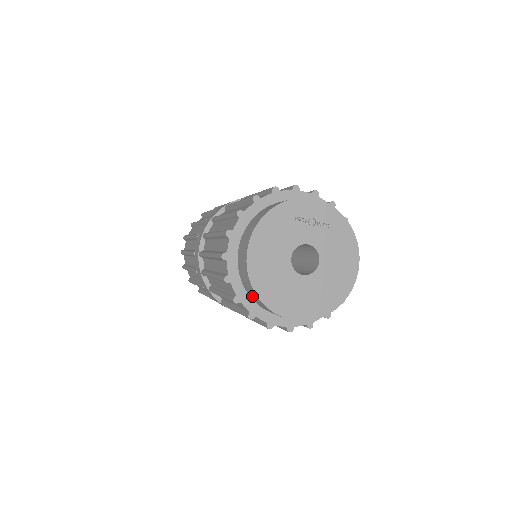
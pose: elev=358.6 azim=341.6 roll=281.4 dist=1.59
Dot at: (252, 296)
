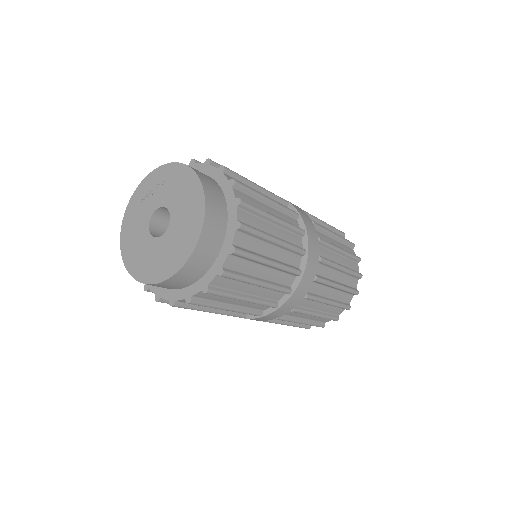
Dot at: occluded
